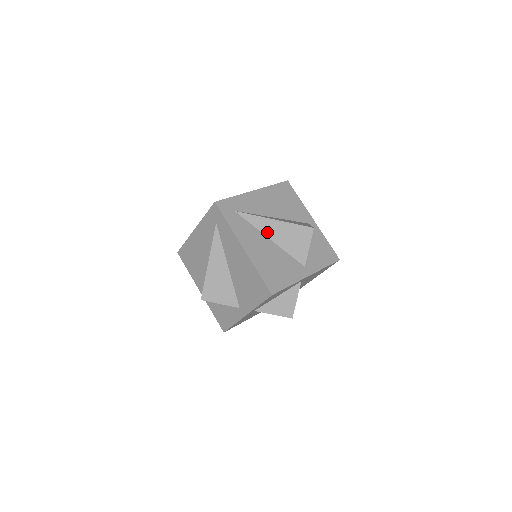
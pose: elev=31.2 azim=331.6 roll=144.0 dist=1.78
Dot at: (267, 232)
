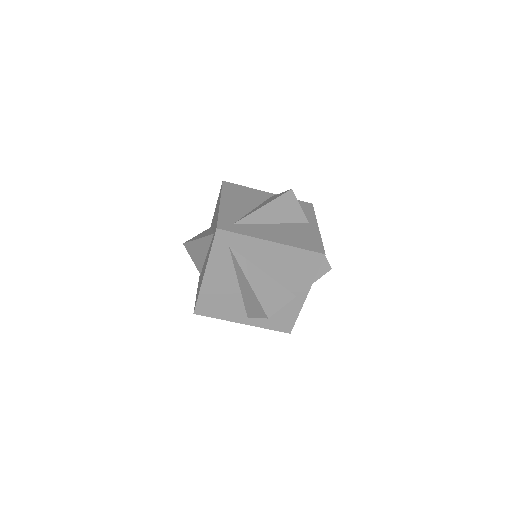
Dot at: (267, 220)
